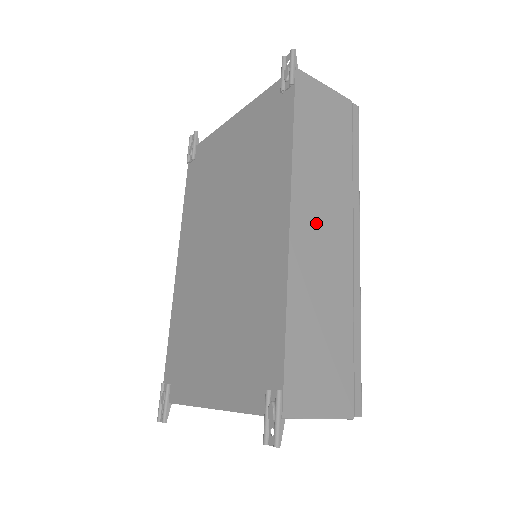
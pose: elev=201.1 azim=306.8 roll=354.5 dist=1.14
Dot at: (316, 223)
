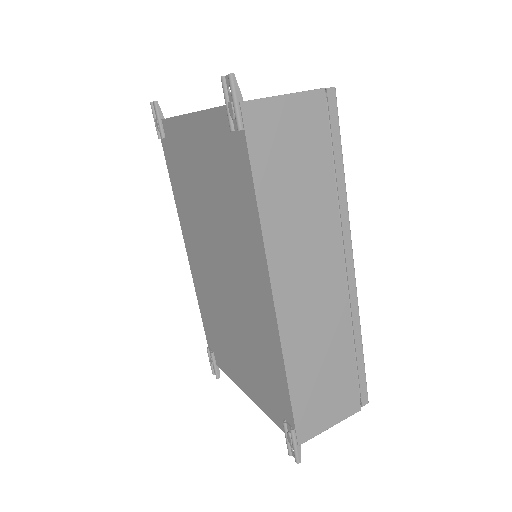
Dot at: (301, 278)
